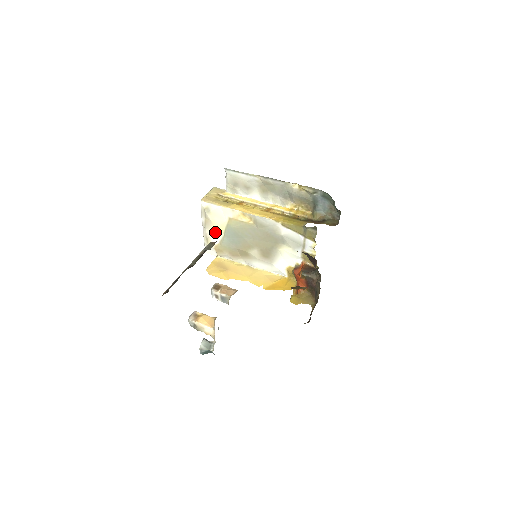
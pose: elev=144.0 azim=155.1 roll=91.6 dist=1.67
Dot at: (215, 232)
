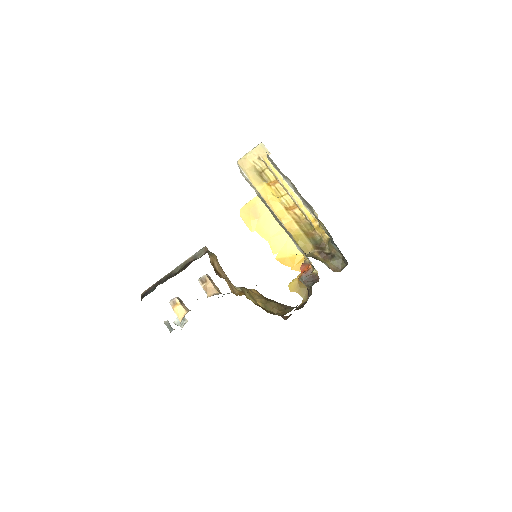
Dot at: occluded
